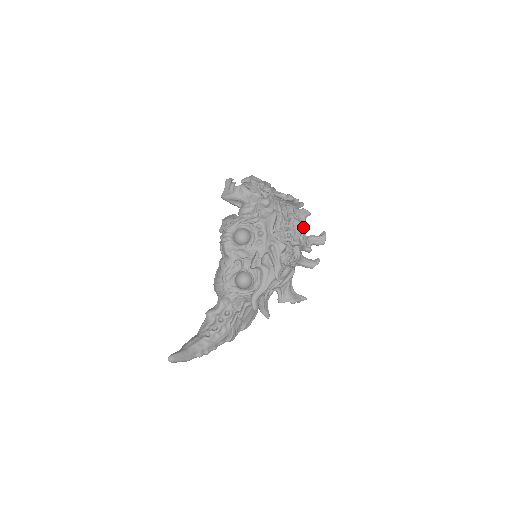
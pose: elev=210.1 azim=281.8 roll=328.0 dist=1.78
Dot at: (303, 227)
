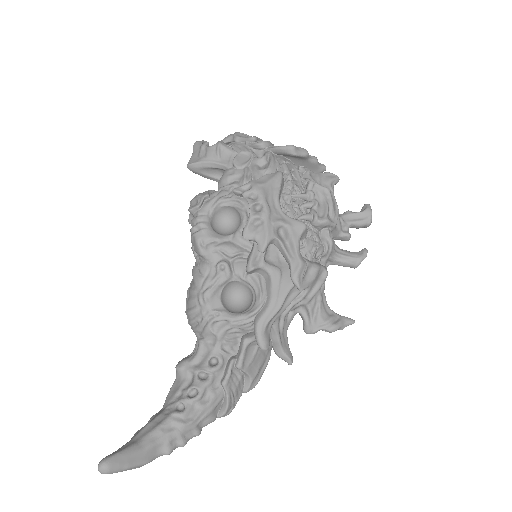
Dot at: (331, 195)
